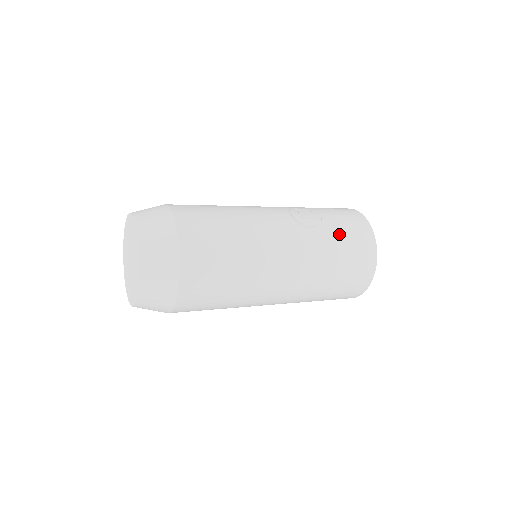
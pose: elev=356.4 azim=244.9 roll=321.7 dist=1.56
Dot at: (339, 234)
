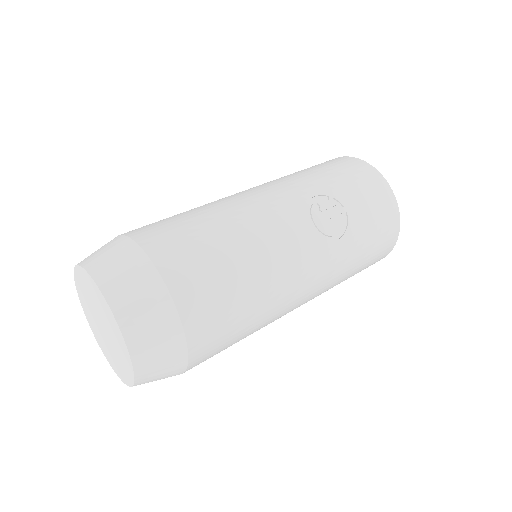
Dot at: (365, 233)
